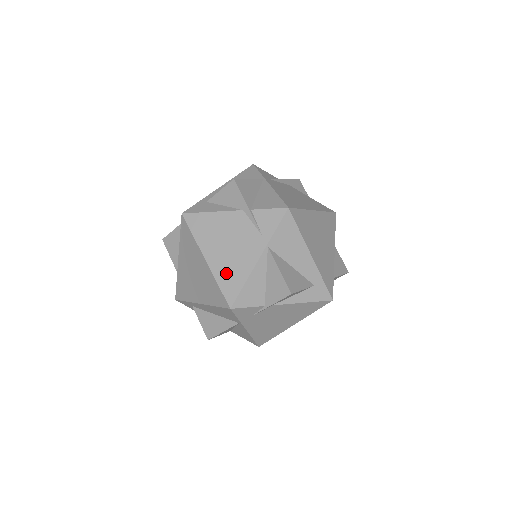
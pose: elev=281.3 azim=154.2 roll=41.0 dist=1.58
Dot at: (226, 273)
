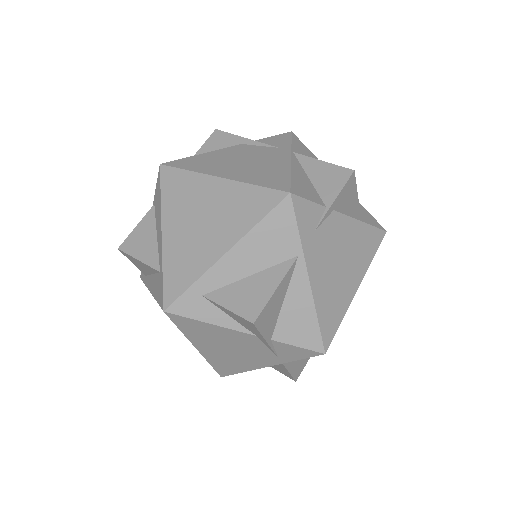
Dot at: (258, 175)
